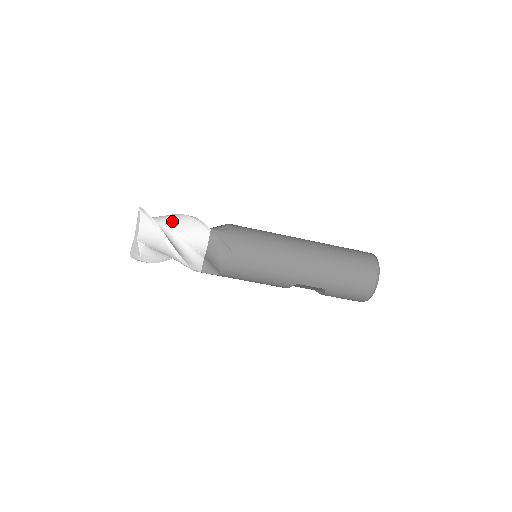
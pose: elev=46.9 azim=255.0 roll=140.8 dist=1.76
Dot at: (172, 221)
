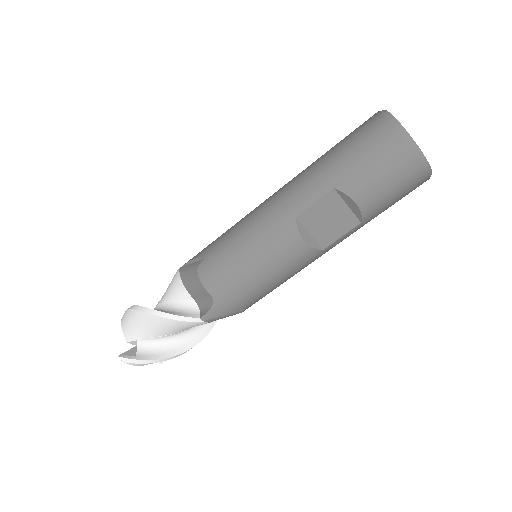
Dot at: occluded
